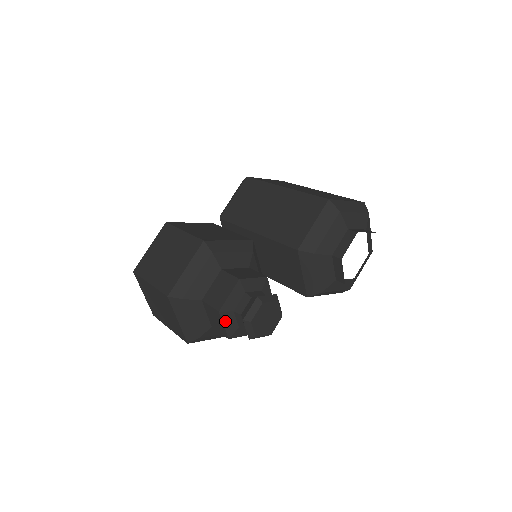
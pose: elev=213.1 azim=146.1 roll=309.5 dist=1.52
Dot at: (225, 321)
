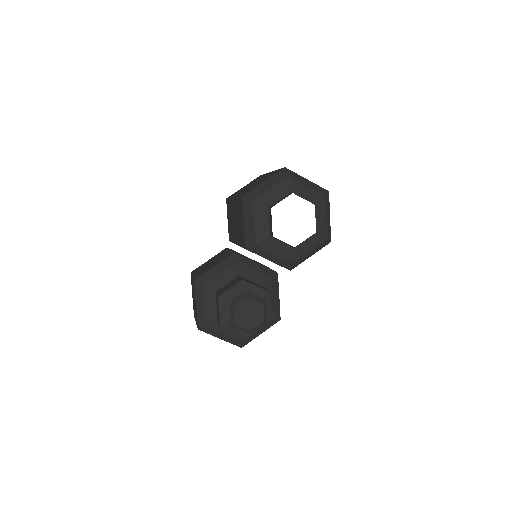
Dot at: (231, 328)
